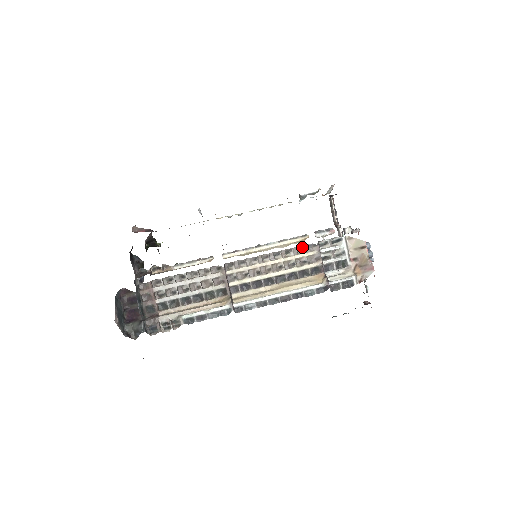
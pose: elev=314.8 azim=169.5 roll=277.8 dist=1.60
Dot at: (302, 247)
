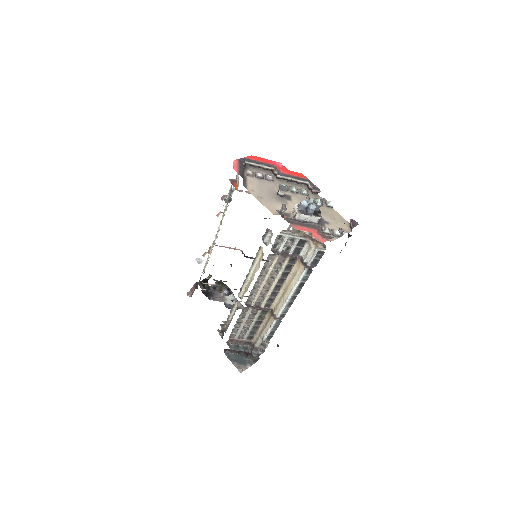
Dot at: (267, 261)
